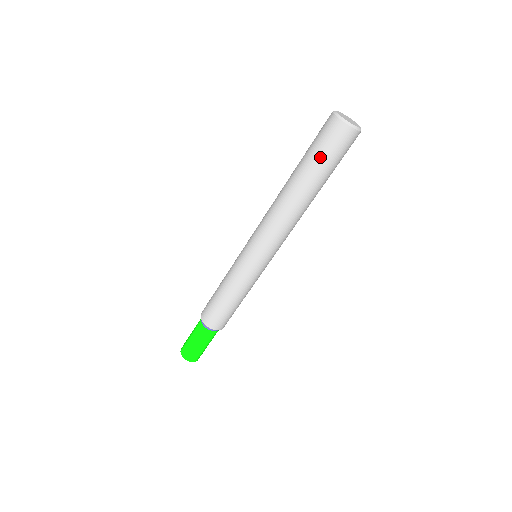
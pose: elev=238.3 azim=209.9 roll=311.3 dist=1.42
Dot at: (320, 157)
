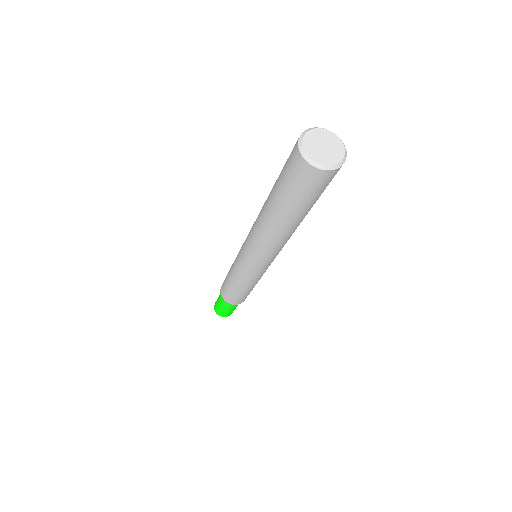
Dot at: (310, 201)
